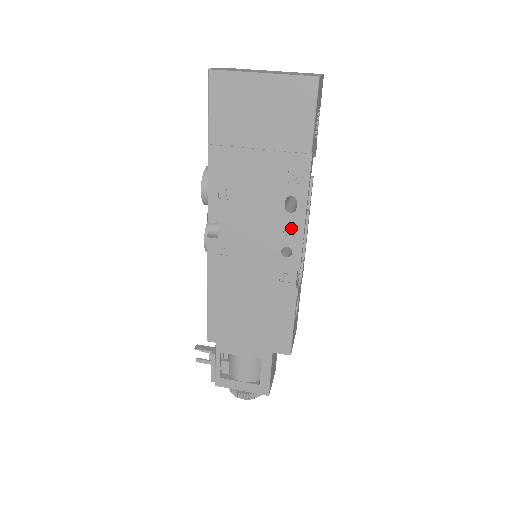
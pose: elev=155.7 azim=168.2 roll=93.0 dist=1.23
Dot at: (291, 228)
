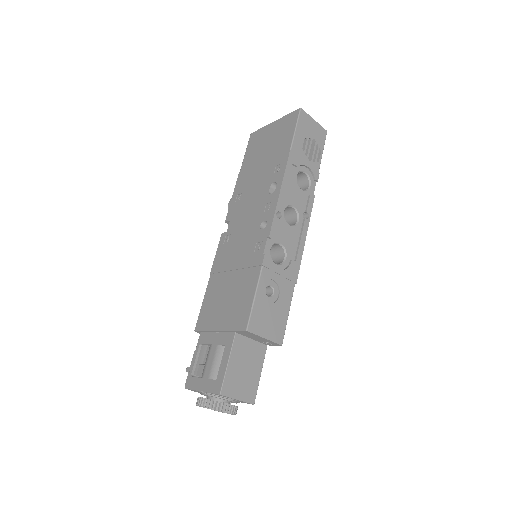
Dot at: (270, 205)
